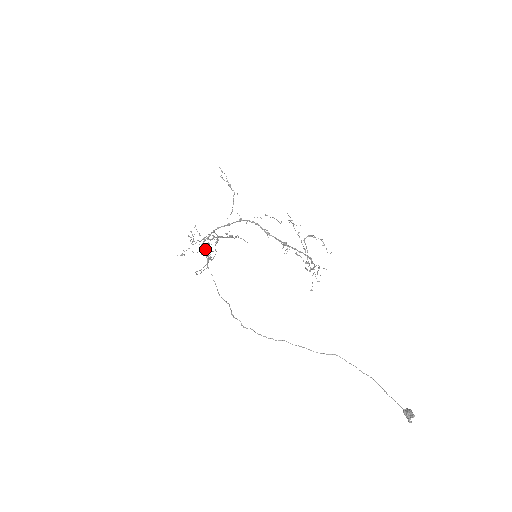
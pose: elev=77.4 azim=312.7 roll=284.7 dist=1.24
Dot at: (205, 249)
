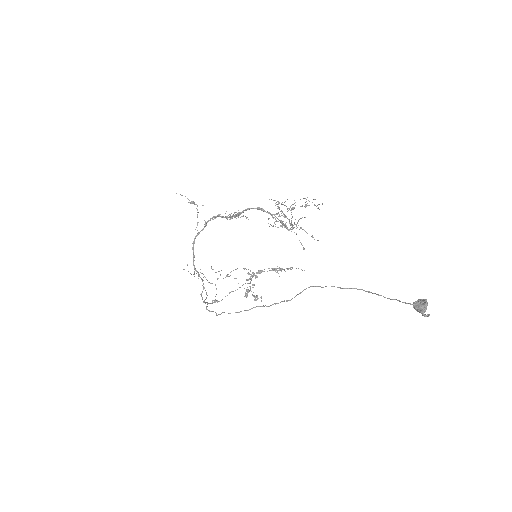
Dot at: (247, 290)
